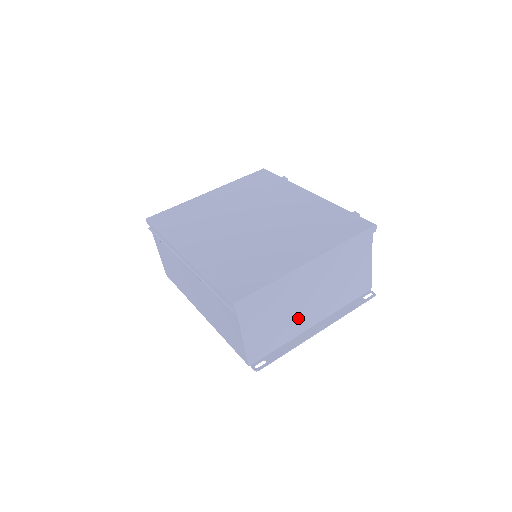
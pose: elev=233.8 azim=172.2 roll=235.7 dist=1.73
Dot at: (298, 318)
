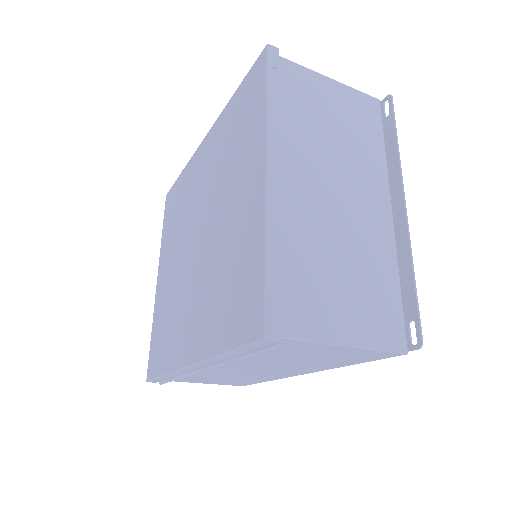
Dot at: (363, 234)
